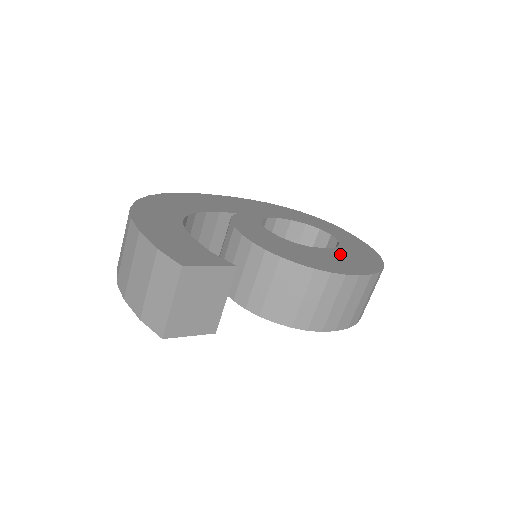
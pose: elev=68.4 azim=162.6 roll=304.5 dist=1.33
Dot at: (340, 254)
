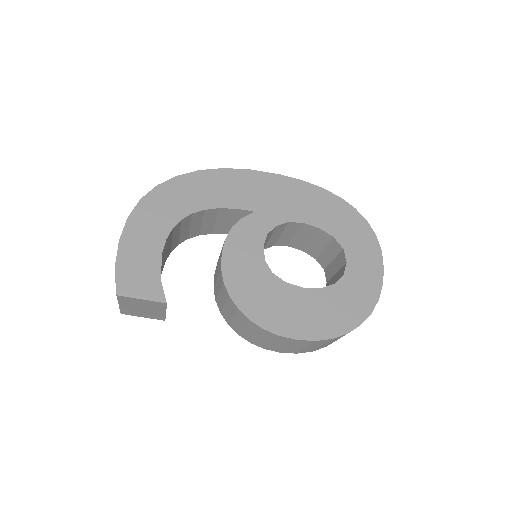
Dot at: (313, 301)
